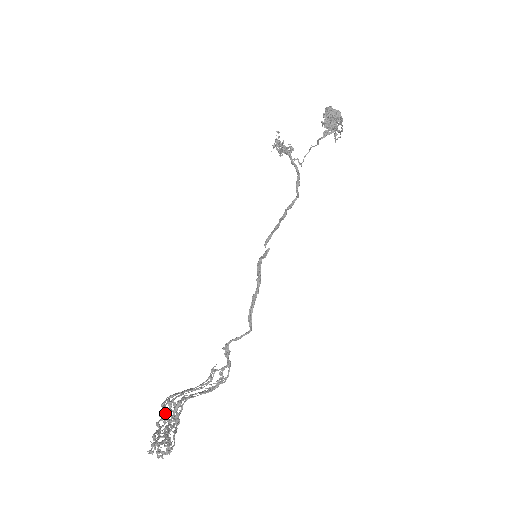
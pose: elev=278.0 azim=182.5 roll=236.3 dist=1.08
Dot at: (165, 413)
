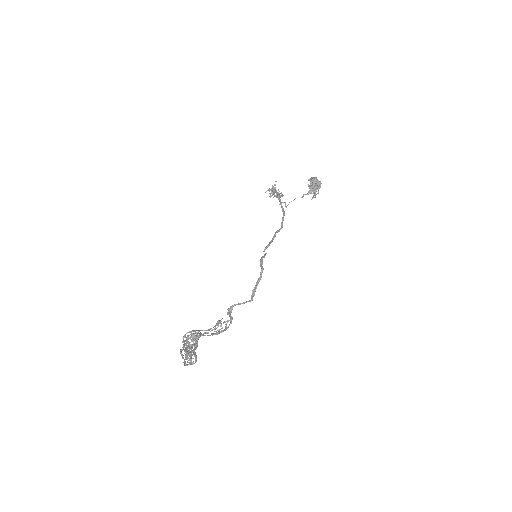
Dot at: occluded
